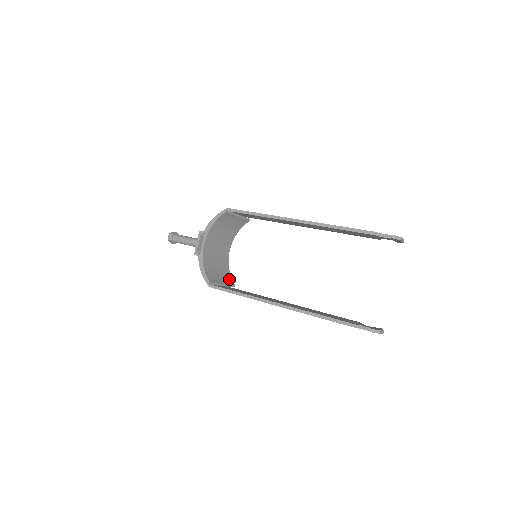
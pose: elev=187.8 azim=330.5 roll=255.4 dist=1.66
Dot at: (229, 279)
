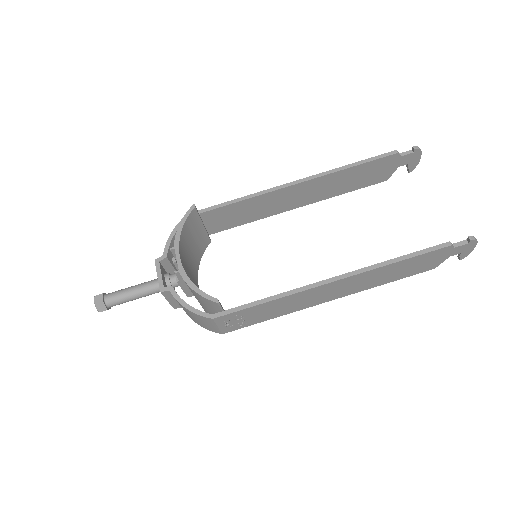
Dot at: occluded
